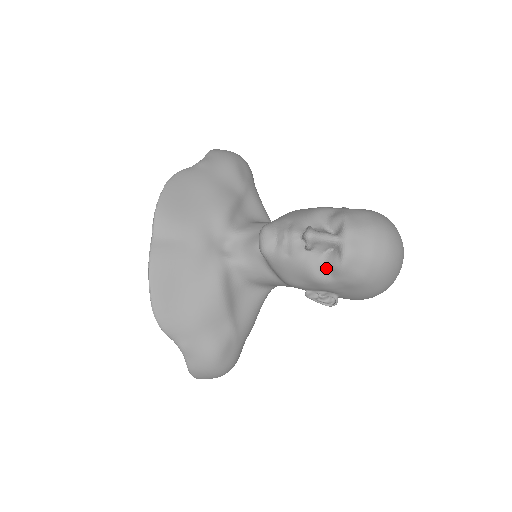
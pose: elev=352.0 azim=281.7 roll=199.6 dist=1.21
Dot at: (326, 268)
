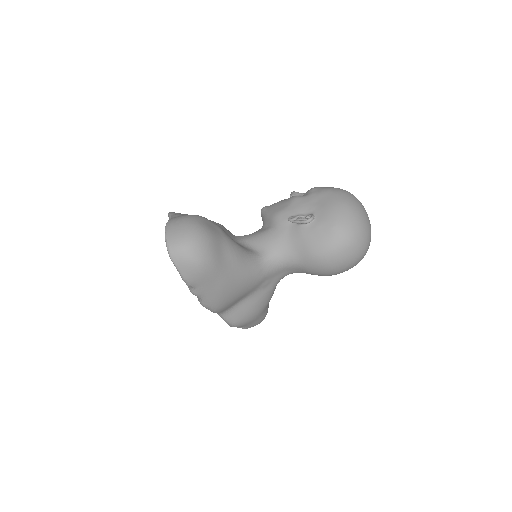
Dot at: (303, 195)
